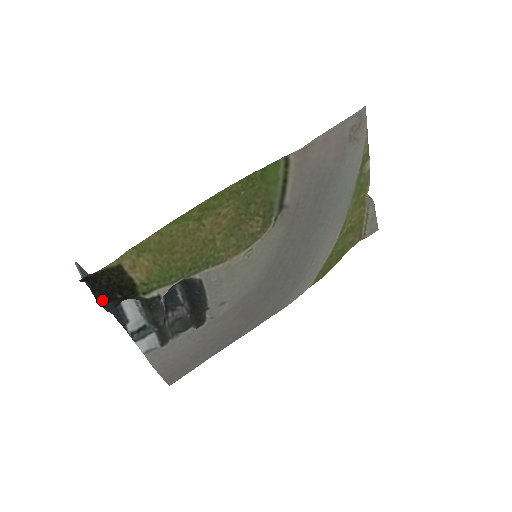
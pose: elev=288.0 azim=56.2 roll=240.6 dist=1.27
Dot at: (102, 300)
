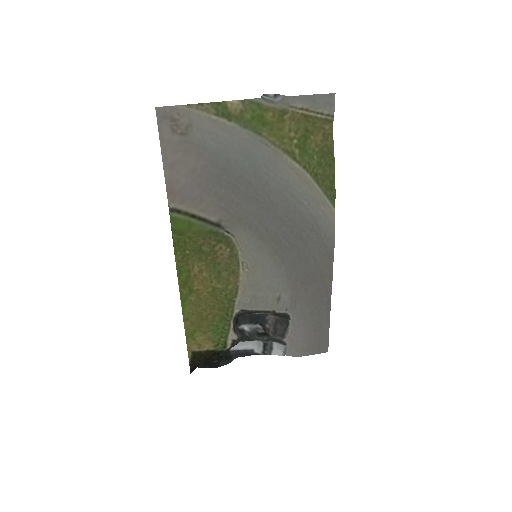
Dot at: (215, 367)
